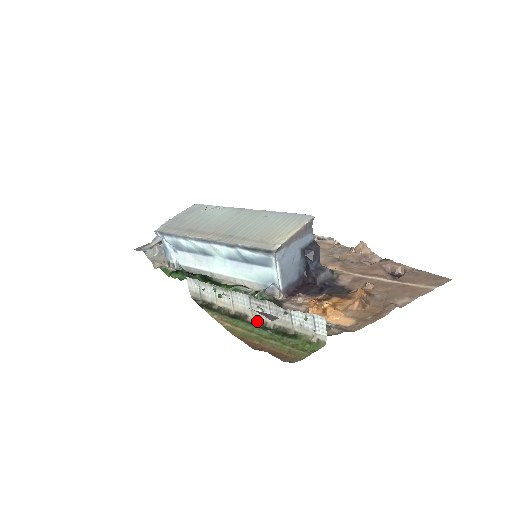
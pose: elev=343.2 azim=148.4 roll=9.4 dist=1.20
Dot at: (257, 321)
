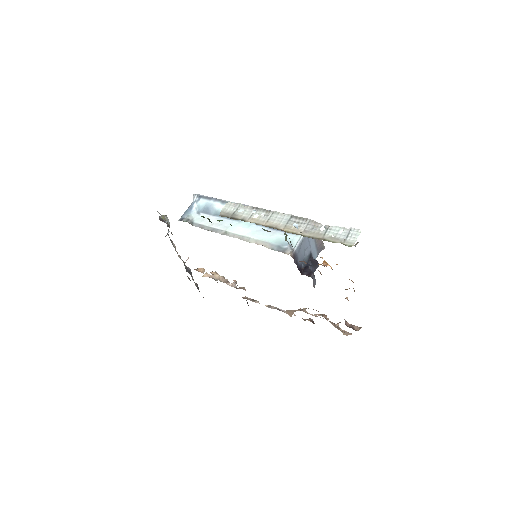
Dot at: (287, 232)
